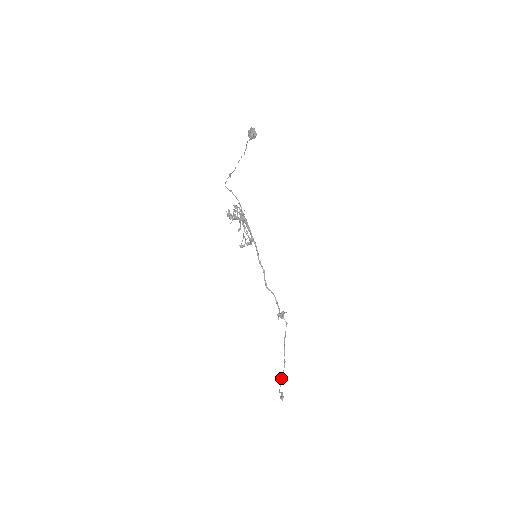
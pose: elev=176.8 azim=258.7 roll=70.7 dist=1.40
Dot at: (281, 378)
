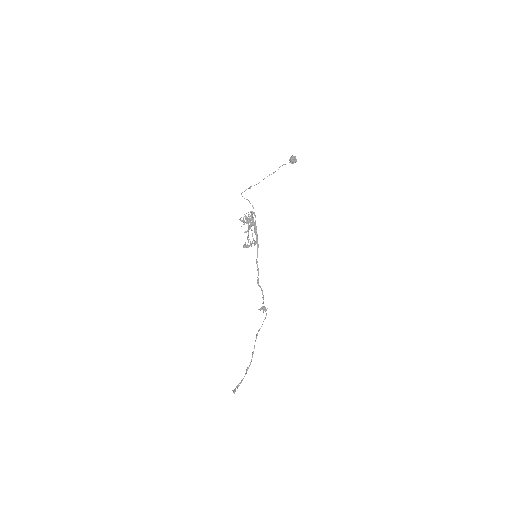
Dot at: (248, 367)
